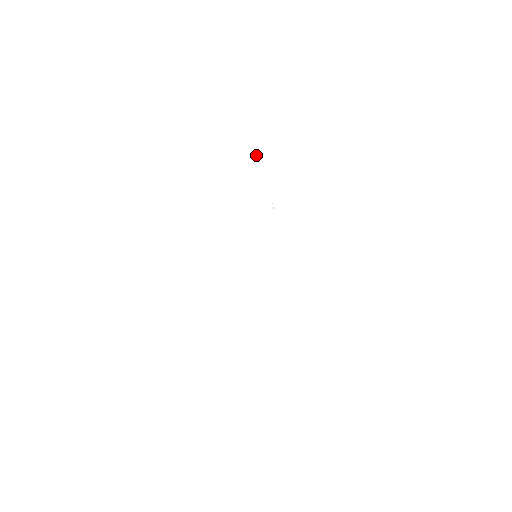
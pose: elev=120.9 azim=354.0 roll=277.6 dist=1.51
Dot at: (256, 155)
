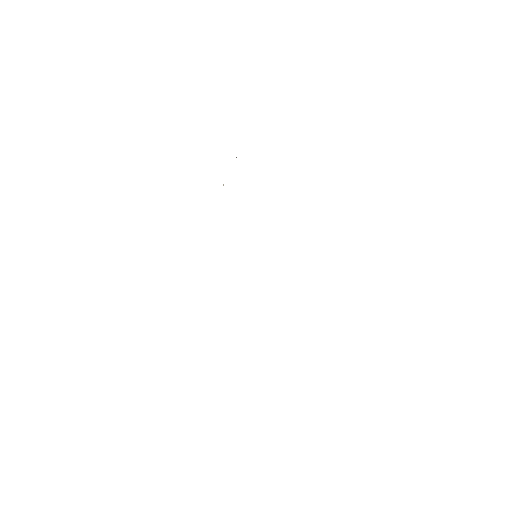
Dot at: occluded
